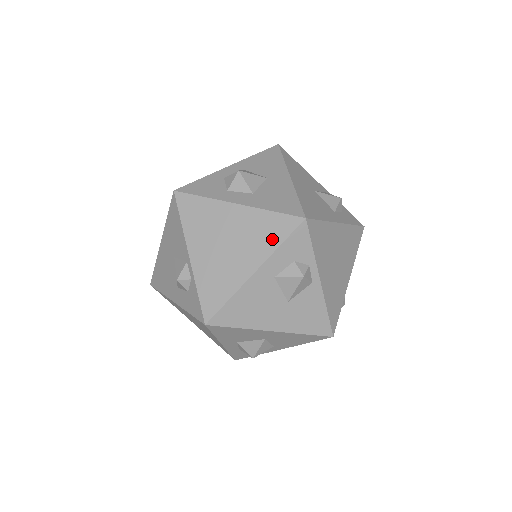
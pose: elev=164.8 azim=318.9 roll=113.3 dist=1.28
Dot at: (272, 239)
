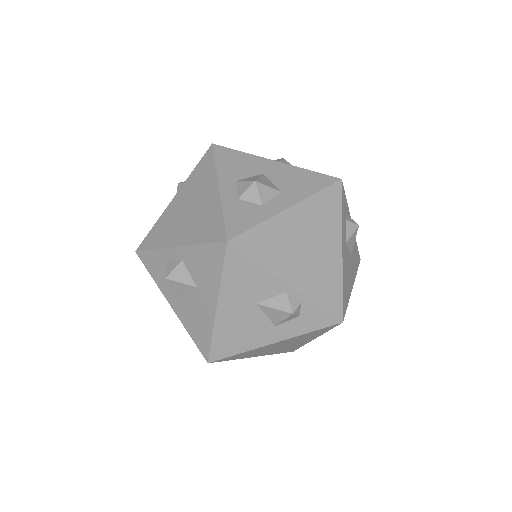
Dot at: (334, 214)
